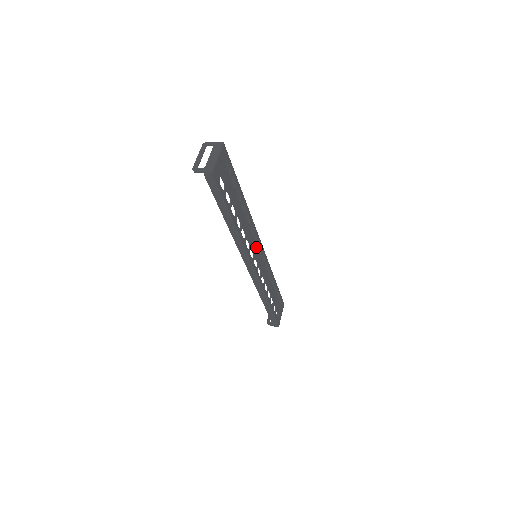
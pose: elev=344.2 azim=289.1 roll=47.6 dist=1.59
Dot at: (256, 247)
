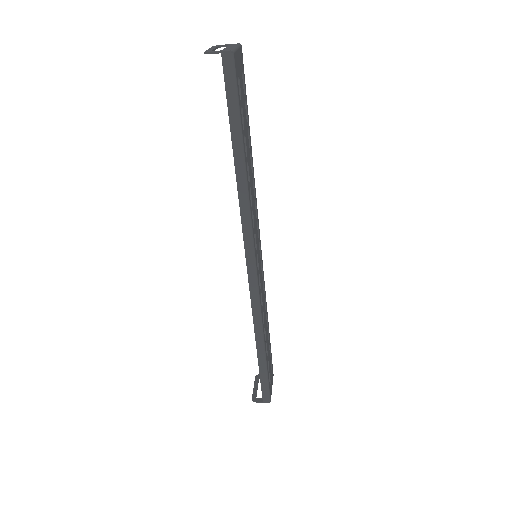
Dot at: (257, 240)
